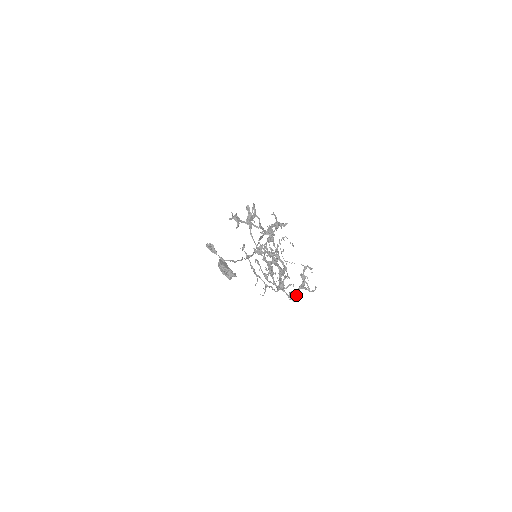
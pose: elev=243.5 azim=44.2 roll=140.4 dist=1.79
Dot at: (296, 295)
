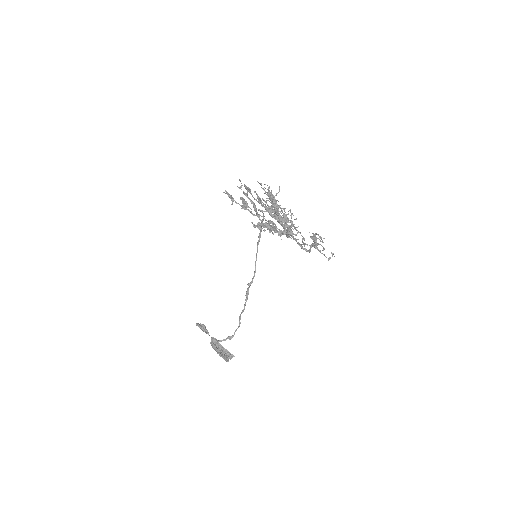
Dot at: (309, 249)
